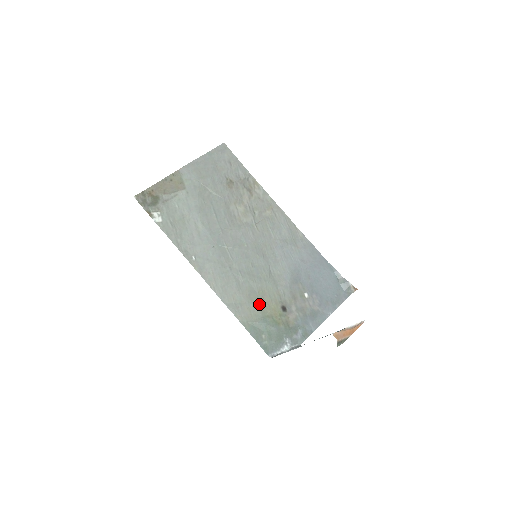
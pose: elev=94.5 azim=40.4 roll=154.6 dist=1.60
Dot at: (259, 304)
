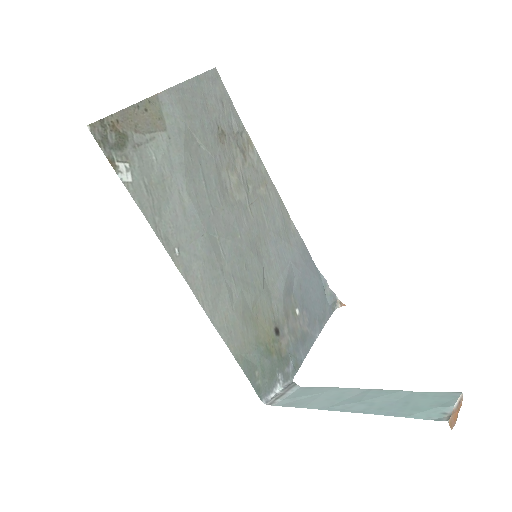
Dot at: (253, 326)
